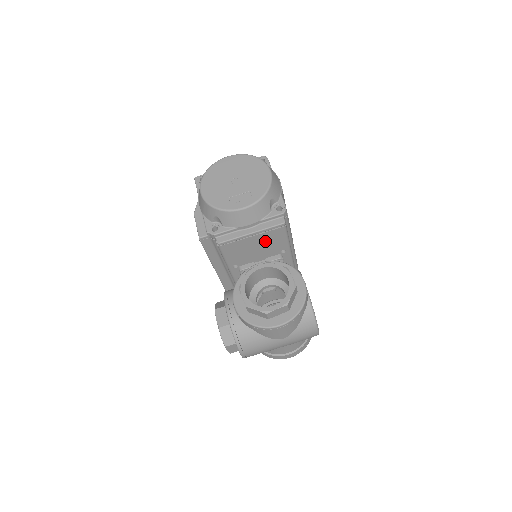
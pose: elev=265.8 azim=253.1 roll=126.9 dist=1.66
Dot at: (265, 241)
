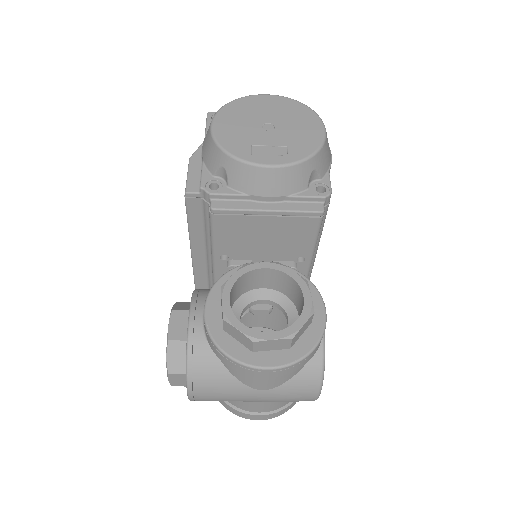
Dot at: (282, 232)
